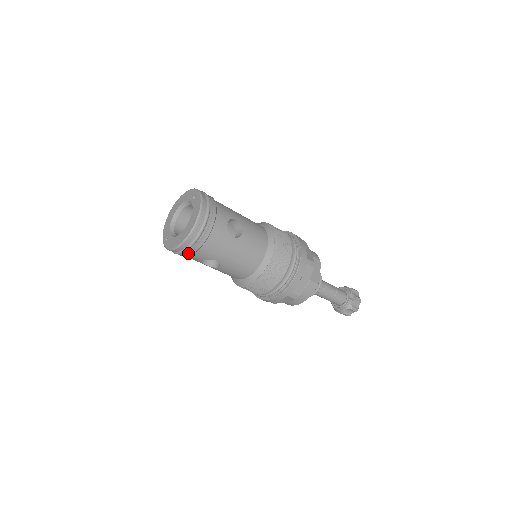
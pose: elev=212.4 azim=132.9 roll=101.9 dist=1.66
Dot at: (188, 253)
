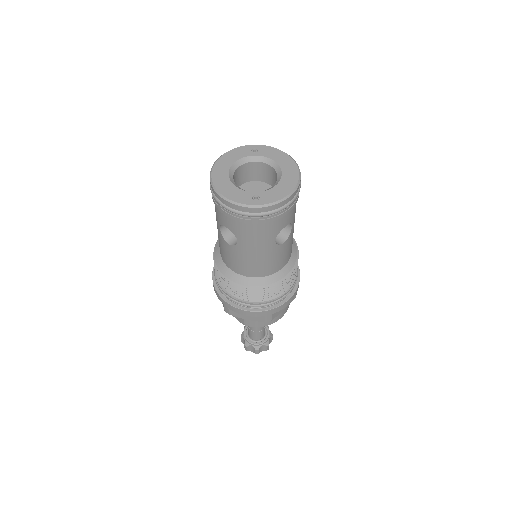
Dot at: (292, 206)
